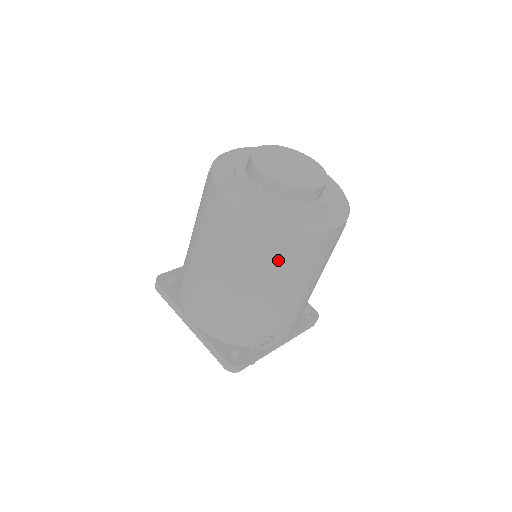
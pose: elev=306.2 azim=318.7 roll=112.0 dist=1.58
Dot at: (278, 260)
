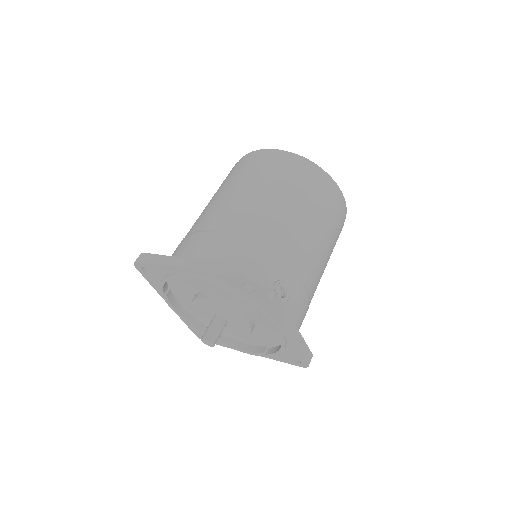
Dot at: (308, 188)
